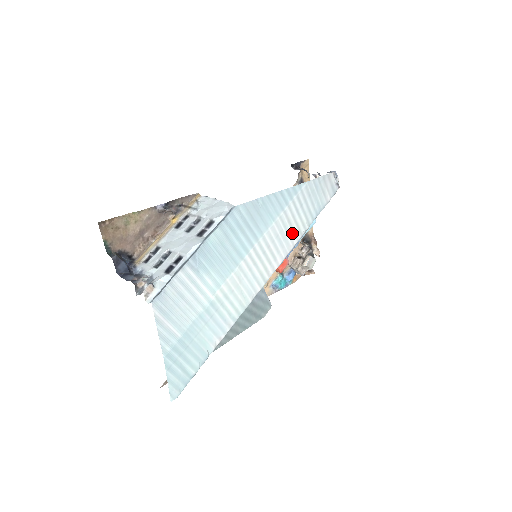
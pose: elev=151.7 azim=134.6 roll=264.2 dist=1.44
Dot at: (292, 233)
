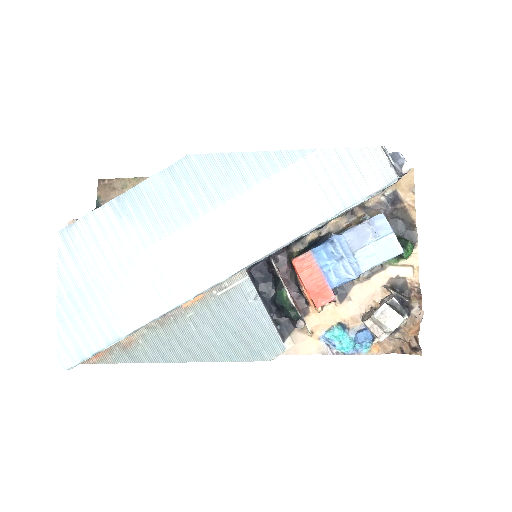
Dot at: (287, 218)
